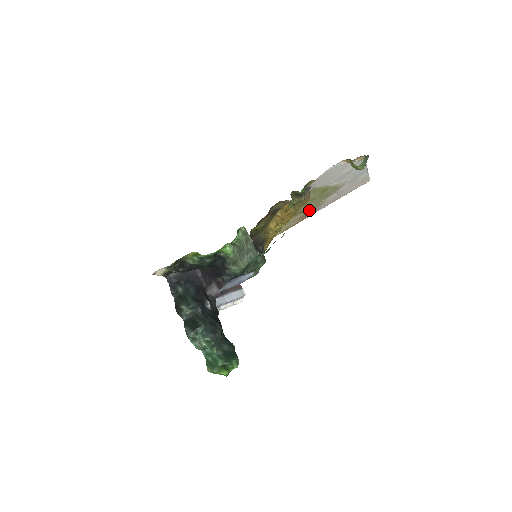
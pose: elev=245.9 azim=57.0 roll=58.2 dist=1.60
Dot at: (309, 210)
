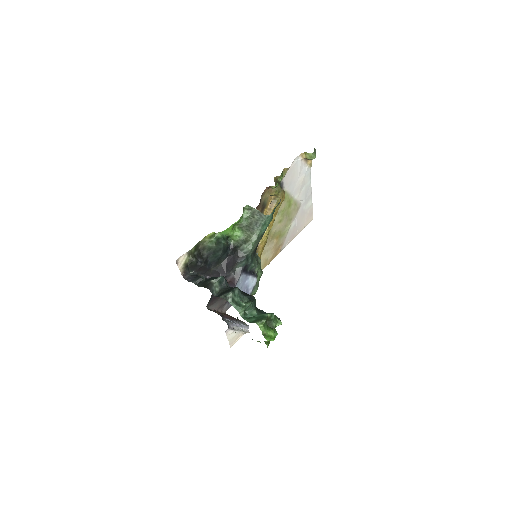
Dot at: (280, 237)
